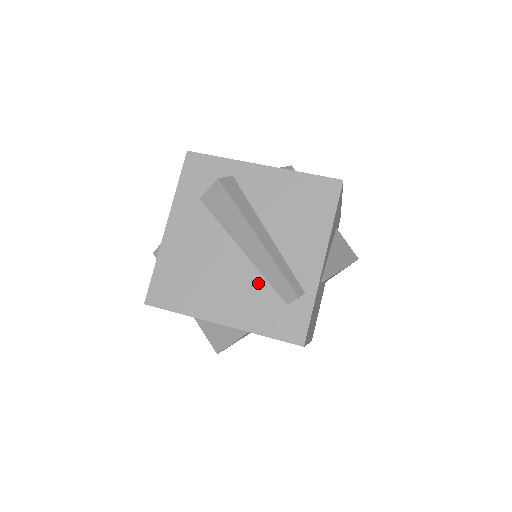
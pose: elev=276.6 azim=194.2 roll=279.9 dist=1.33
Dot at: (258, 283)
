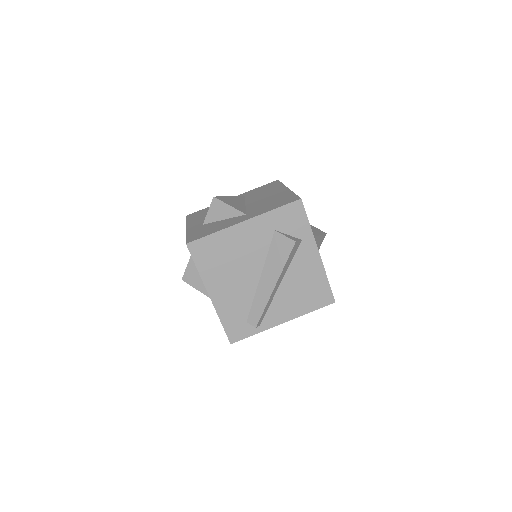
Dot at: (248, 299)
